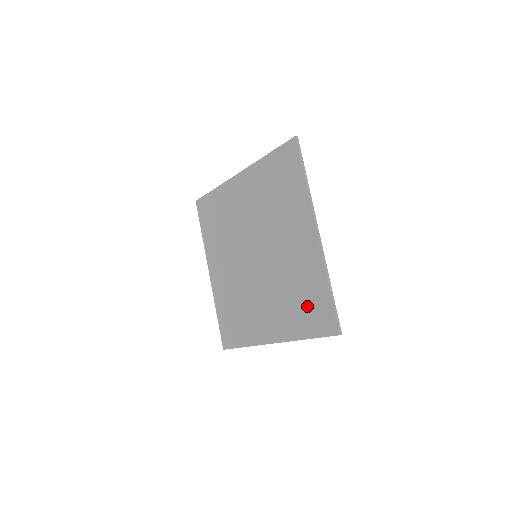
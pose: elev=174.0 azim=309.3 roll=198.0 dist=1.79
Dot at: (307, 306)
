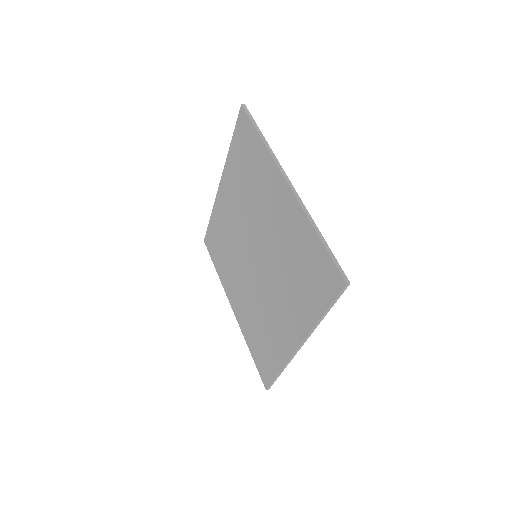
Dot at: (308, 274)
